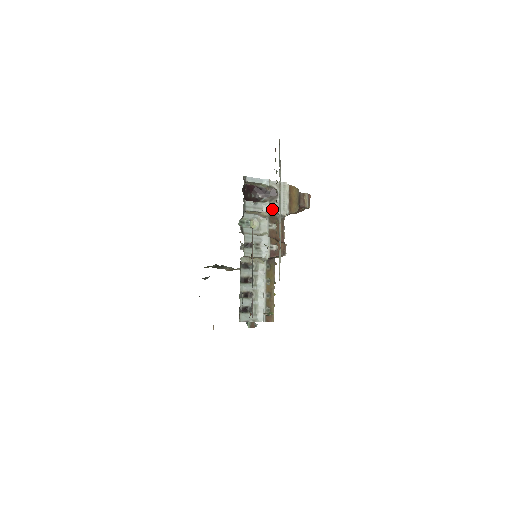
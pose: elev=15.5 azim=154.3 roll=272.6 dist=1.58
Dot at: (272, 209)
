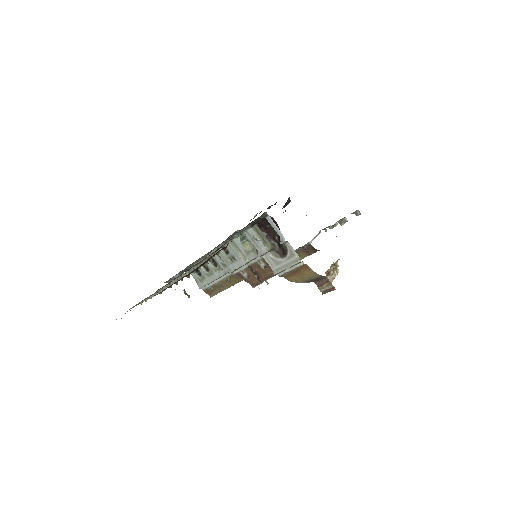
Dot at: (268, 257)
